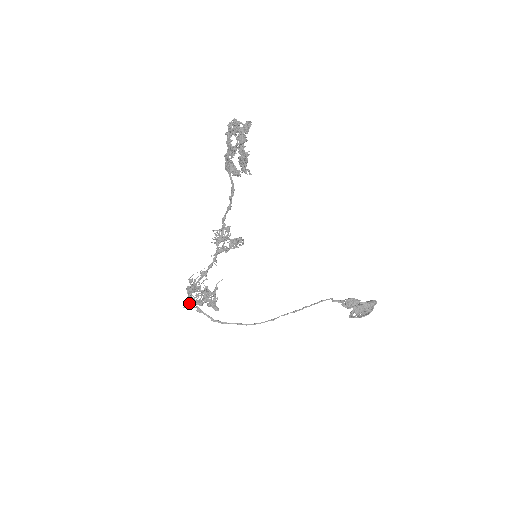
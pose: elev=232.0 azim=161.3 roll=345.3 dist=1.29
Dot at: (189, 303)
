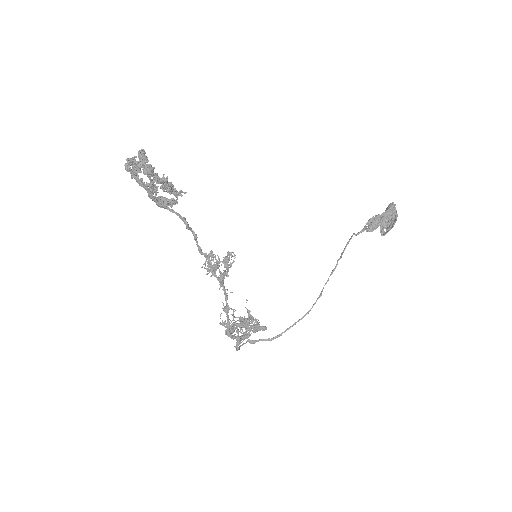
Dot at: (237, 344)
